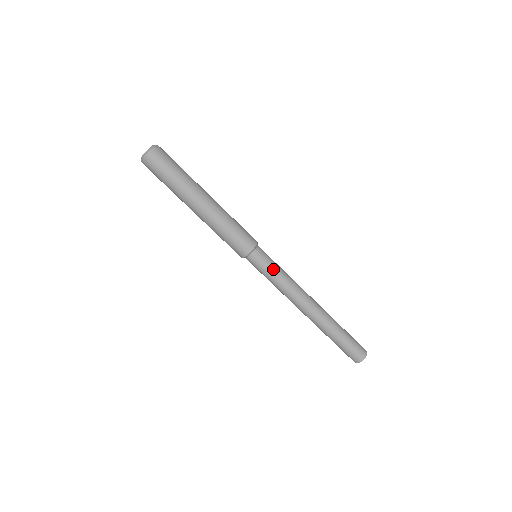
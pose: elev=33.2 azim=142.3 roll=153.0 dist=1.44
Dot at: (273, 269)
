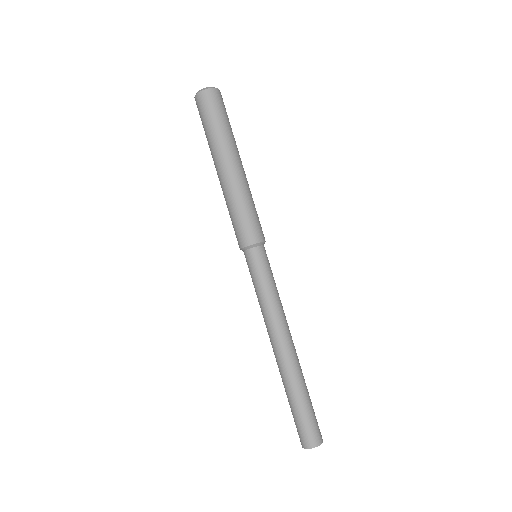
Dot at: (263, 279)
